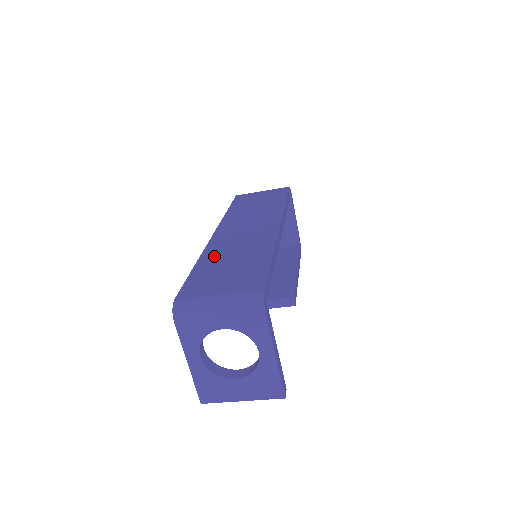
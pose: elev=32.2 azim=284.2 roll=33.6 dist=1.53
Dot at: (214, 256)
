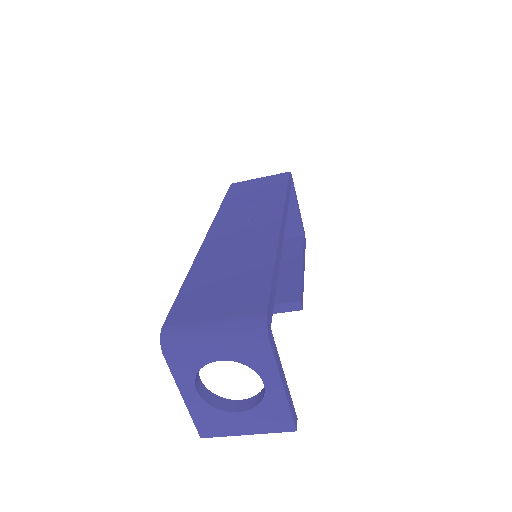
Dot at: (207, 266)
